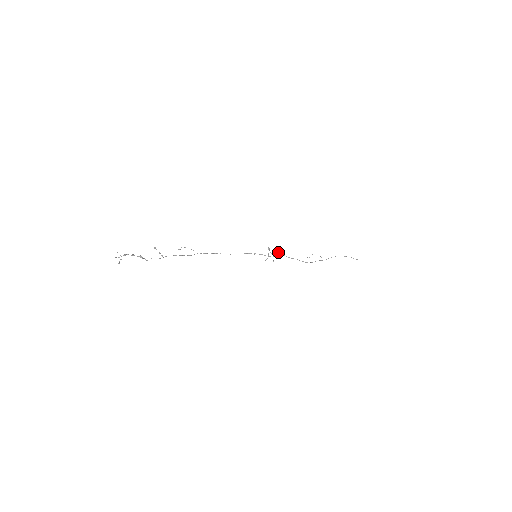
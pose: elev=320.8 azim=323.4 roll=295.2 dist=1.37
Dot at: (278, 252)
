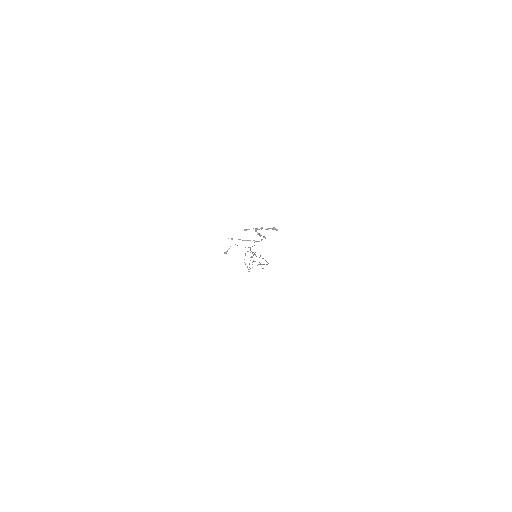
Dot at: (251, 257)
